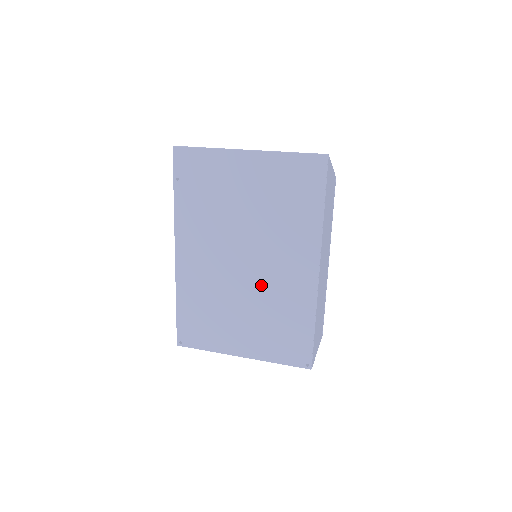
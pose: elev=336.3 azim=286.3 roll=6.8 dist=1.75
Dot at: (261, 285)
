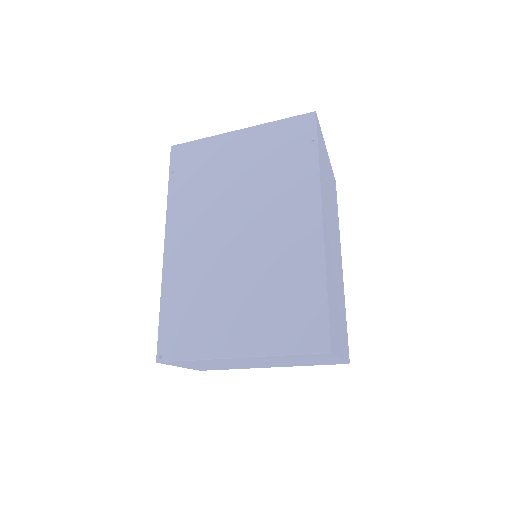
Dot at: (258, 255)
